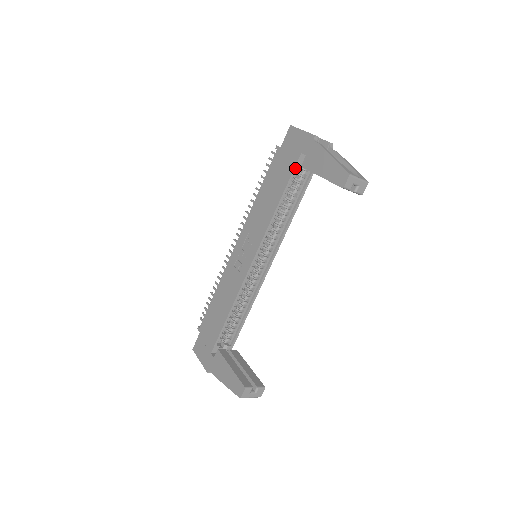
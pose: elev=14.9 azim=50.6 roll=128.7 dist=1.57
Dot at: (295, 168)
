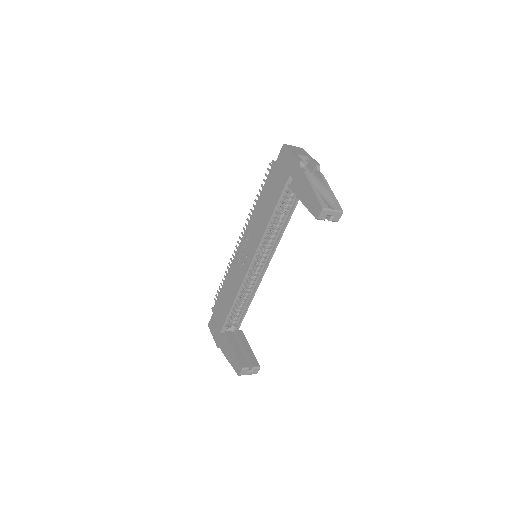
Dot at: (285, 187)
